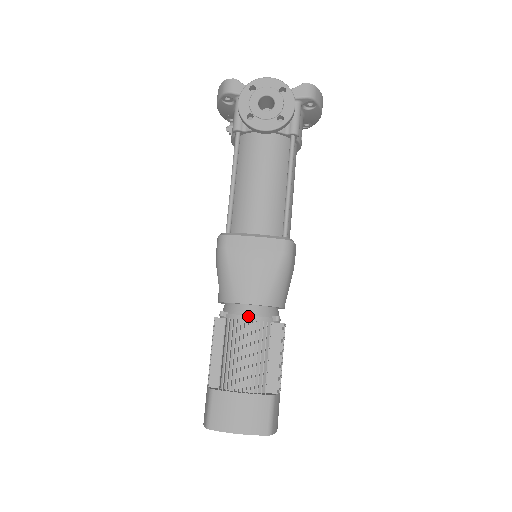
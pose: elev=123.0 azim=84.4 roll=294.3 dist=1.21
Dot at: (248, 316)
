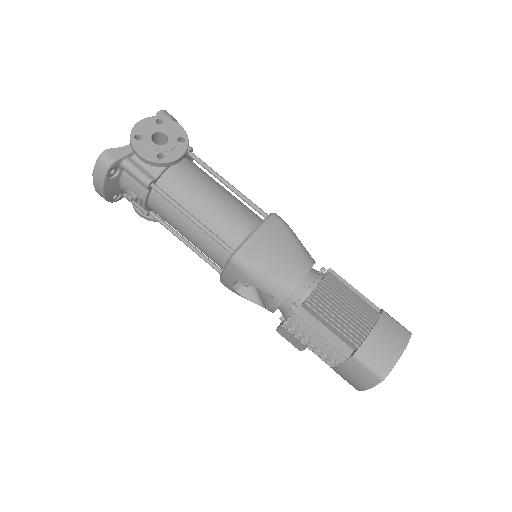
Dot at: (312, 285)
